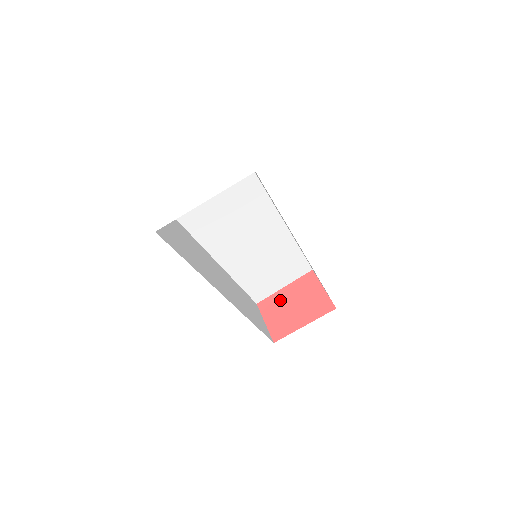
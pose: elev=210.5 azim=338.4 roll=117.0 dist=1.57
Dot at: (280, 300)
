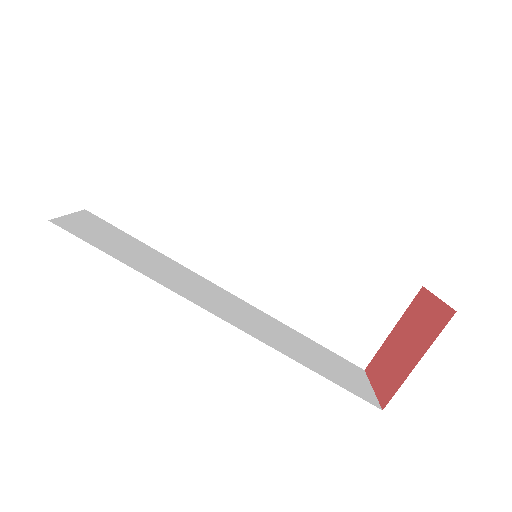
Dot at: (388, 348)
